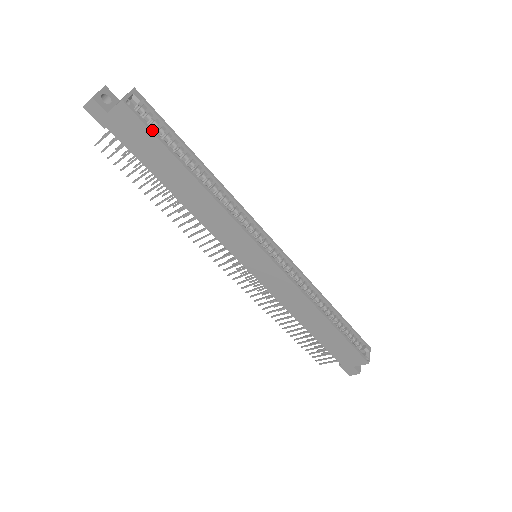
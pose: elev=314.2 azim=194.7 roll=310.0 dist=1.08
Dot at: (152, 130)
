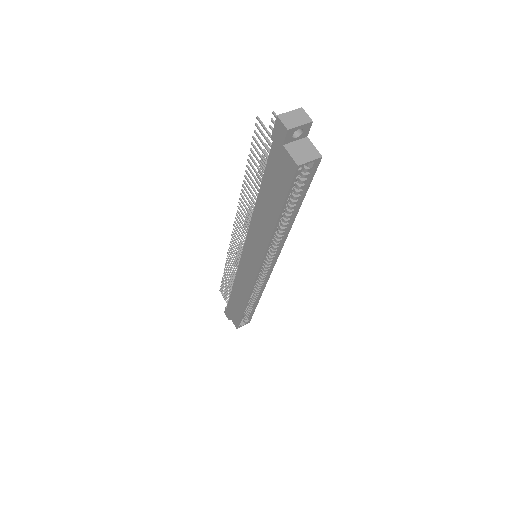
Dot at: (290, 191)
